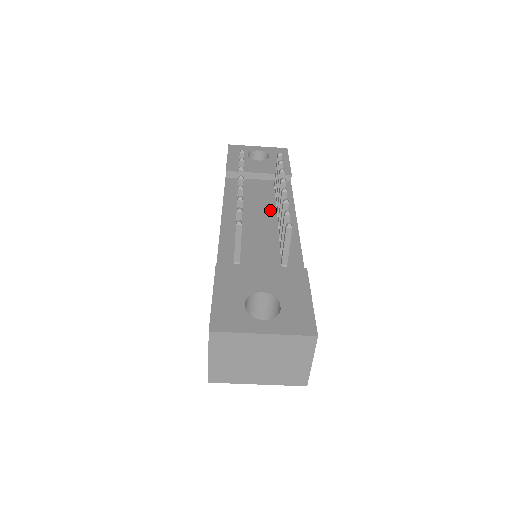
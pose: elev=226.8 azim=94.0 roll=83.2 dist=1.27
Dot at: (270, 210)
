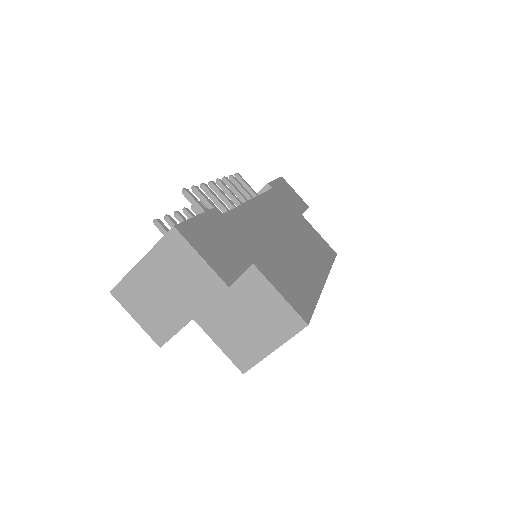
Dot at: occluded
